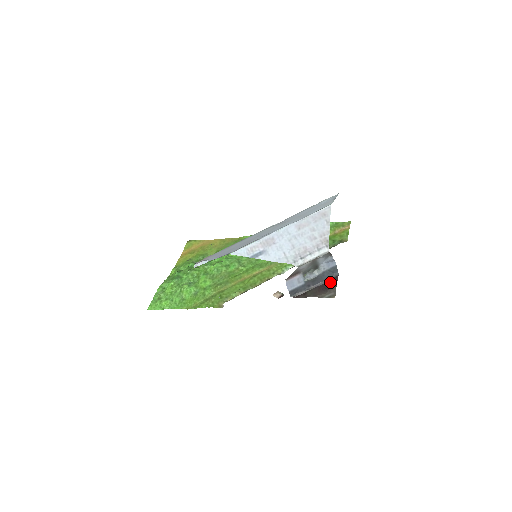
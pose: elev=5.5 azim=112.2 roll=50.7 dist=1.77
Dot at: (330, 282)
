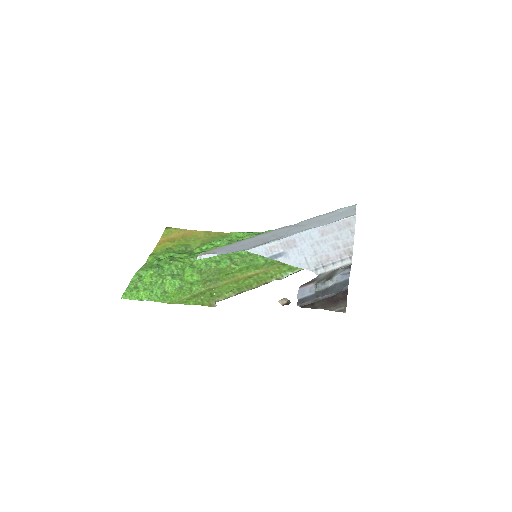
Dot at: (340, 295)
